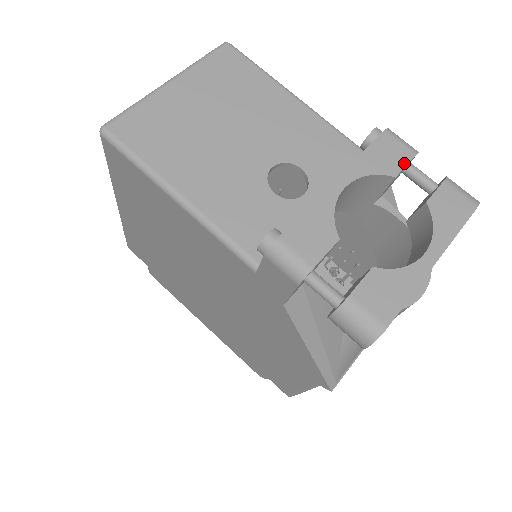
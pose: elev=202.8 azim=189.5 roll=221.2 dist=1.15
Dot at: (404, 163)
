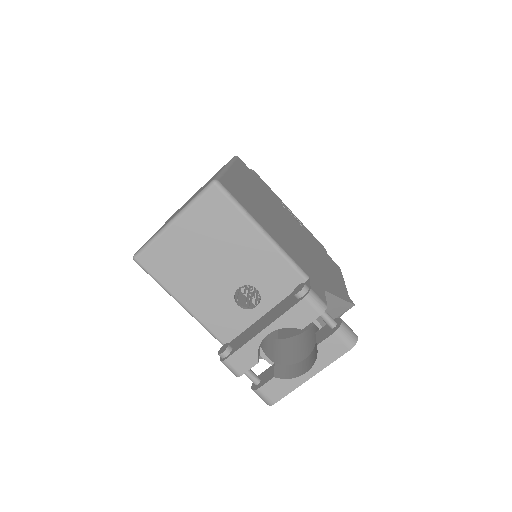
Dot at: (310, 321)
